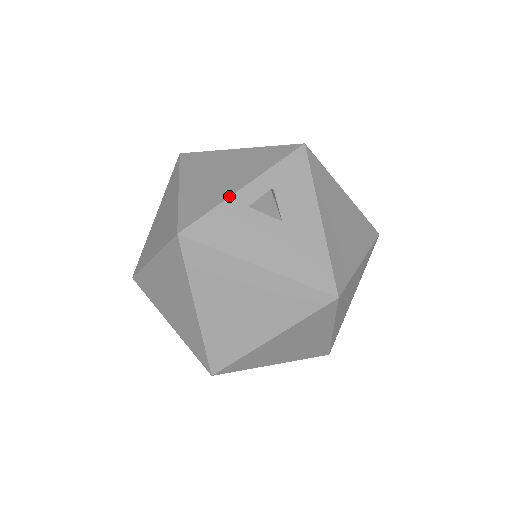
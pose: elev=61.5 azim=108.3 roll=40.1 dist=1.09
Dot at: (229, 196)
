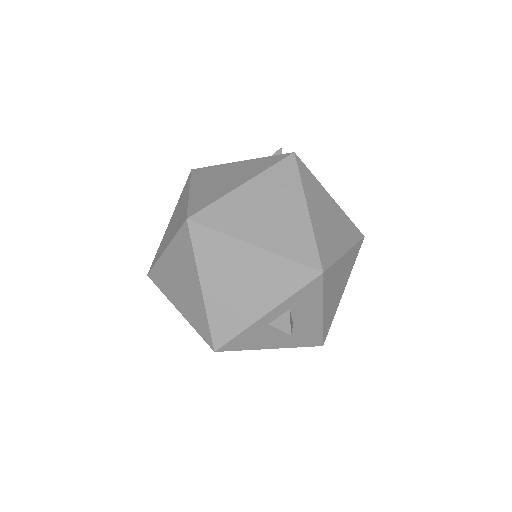
Dot at: (254, 323)
